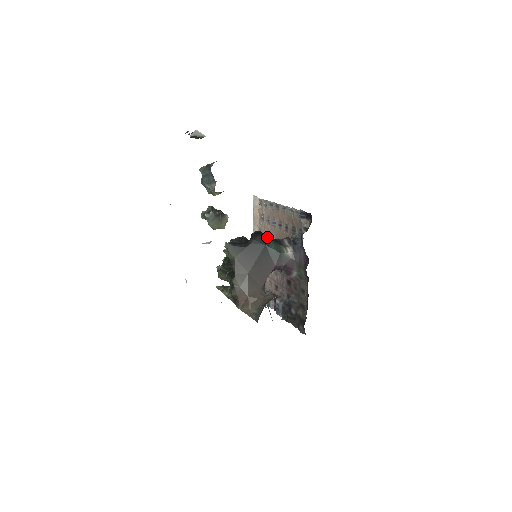
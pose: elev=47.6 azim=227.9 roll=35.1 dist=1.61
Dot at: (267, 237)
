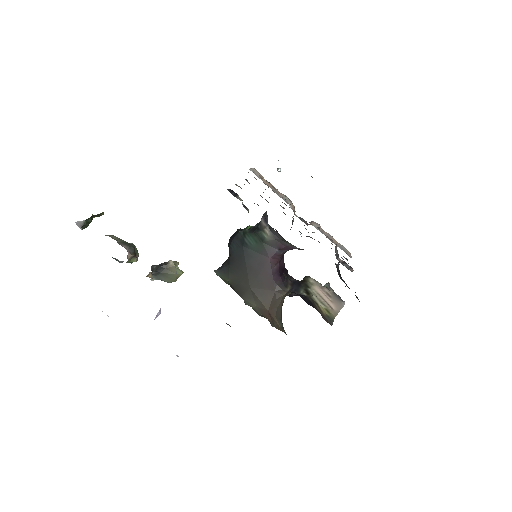
Dot at: (242, 233)
